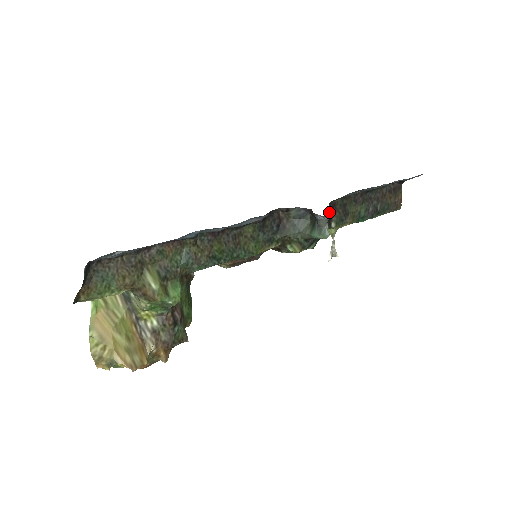
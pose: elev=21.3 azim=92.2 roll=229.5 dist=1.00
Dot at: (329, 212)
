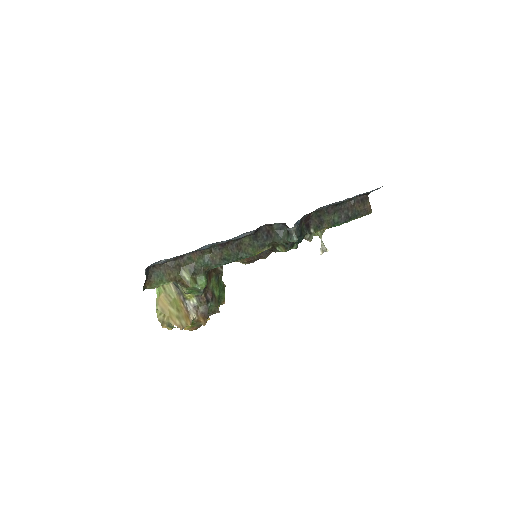
Dot at: (306, 222)
